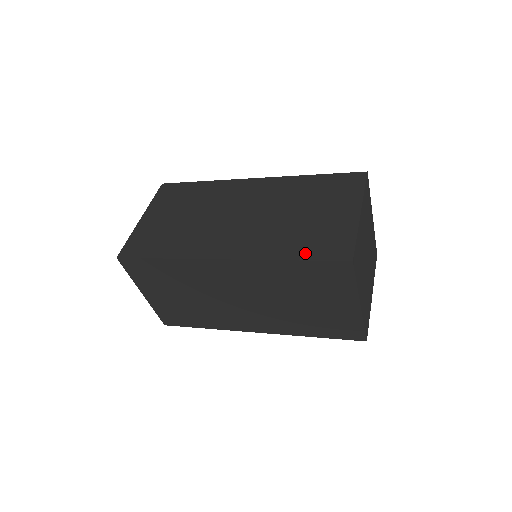
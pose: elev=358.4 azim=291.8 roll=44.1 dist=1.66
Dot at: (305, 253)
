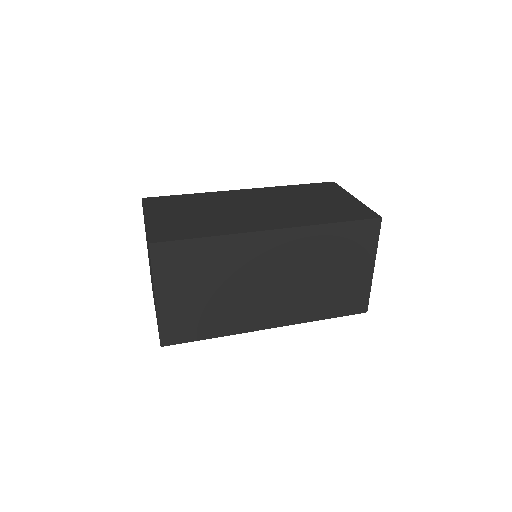
Dot at: (342, 218)
